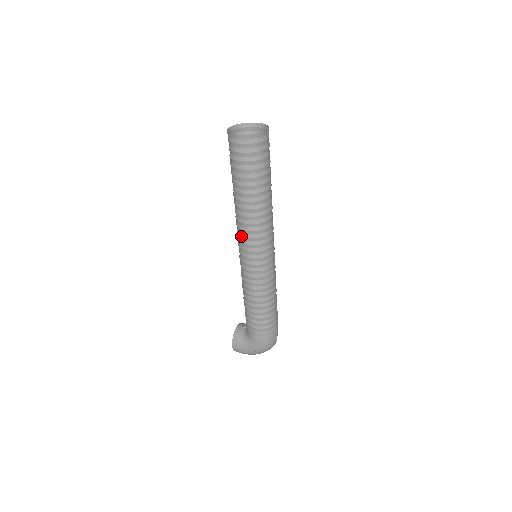
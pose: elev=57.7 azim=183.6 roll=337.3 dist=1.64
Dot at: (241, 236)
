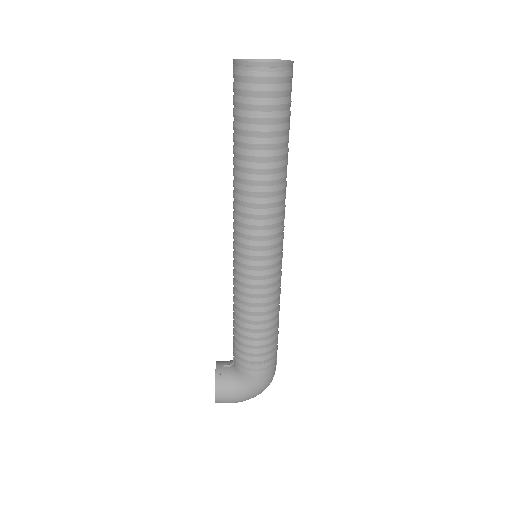
Dot at: (247, 225)
